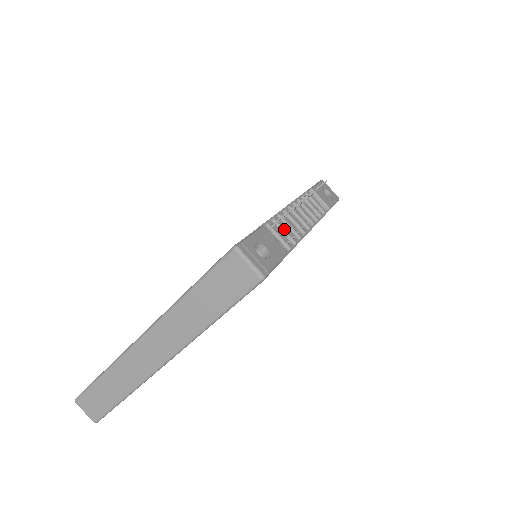
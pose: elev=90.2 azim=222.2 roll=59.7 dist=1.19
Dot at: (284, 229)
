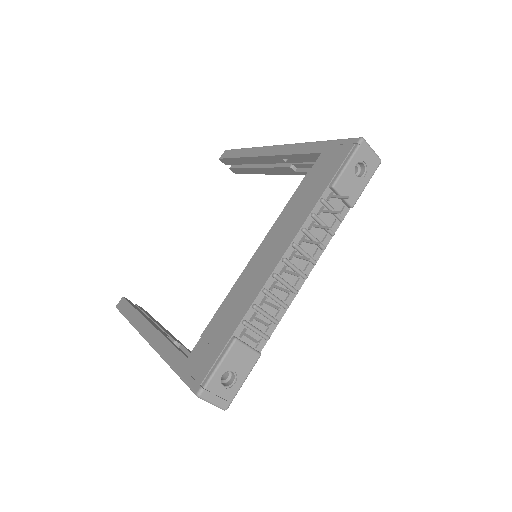
Dot at: (266, 315)
